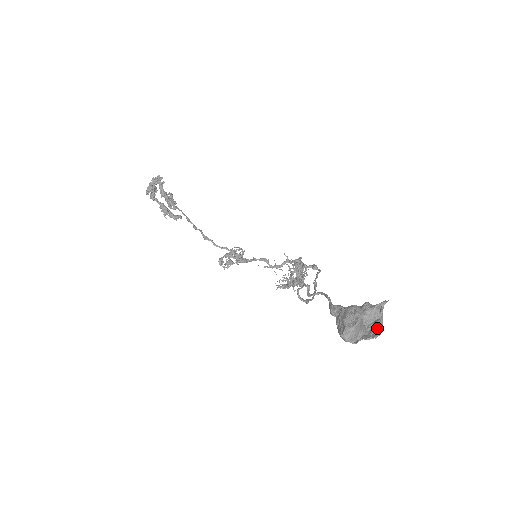
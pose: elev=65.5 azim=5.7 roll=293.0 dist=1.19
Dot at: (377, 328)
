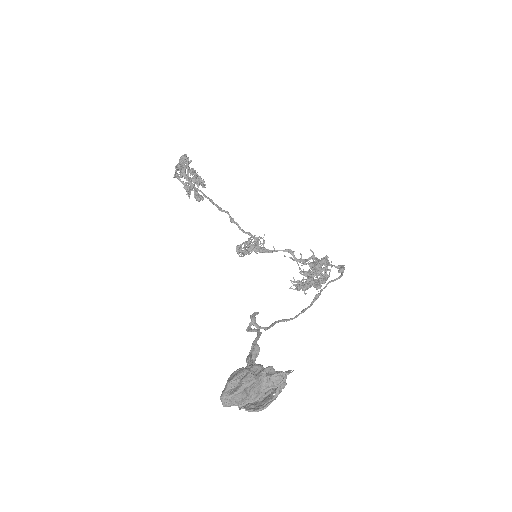
Dot at: (270, 398)
